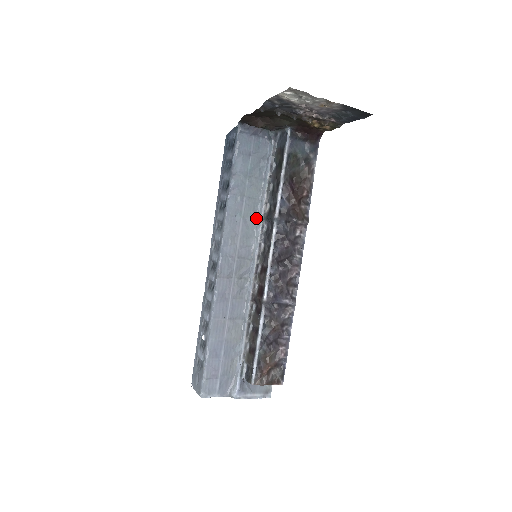
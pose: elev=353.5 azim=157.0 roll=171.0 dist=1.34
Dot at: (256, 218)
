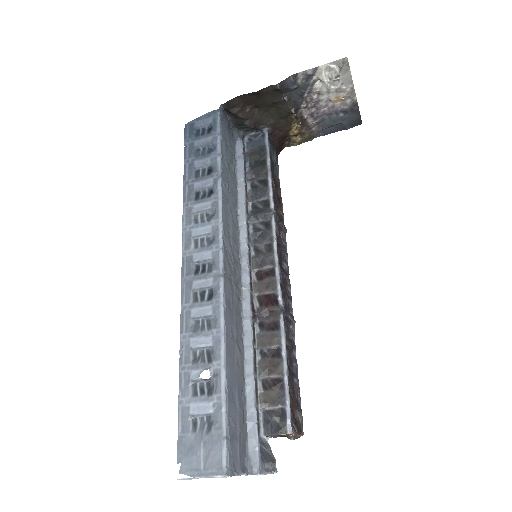
Dot at: (237, 218)
